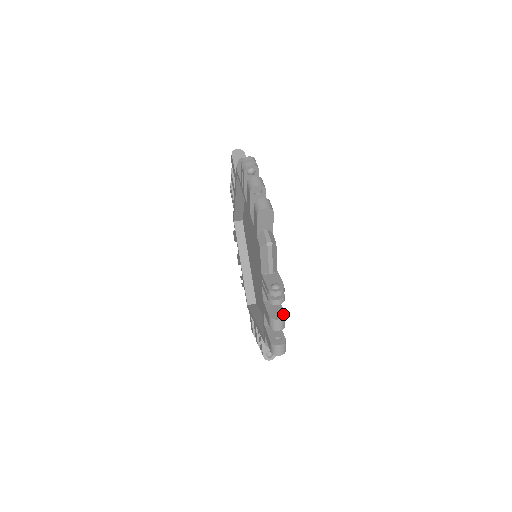
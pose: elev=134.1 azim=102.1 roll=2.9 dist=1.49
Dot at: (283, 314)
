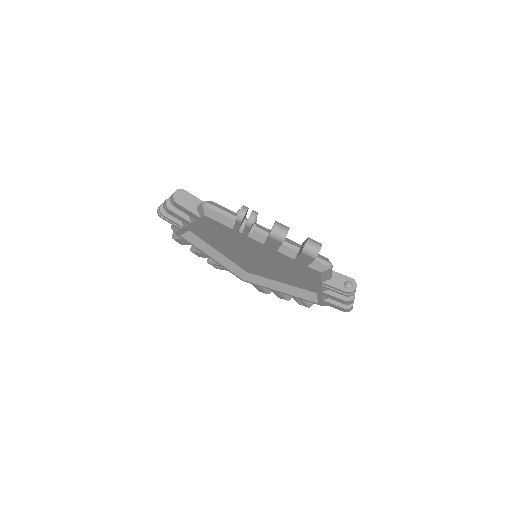
Dot at: occluded
